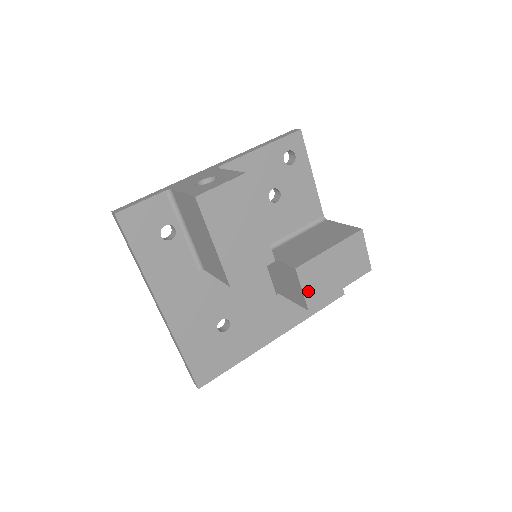
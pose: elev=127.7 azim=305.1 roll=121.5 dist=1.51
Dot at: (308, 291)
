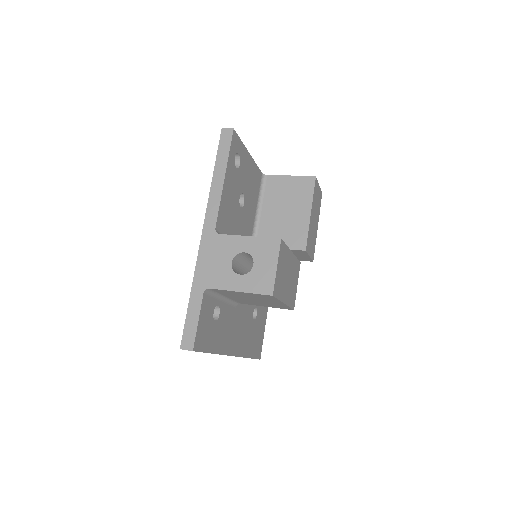
Dot at: (311, 252)
